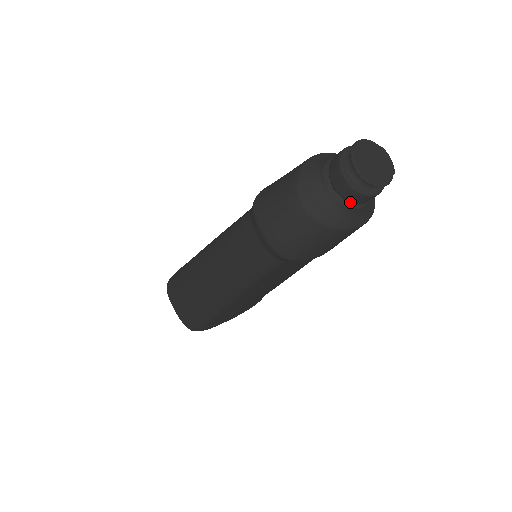
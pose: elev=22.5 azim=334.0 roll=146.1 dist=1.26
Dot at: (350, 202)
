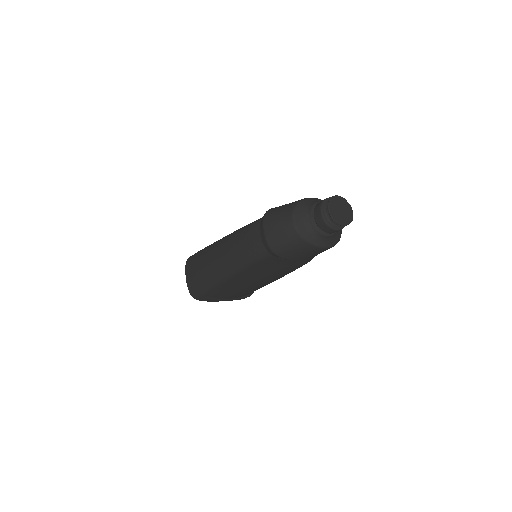
Dot at: (321, 230)
